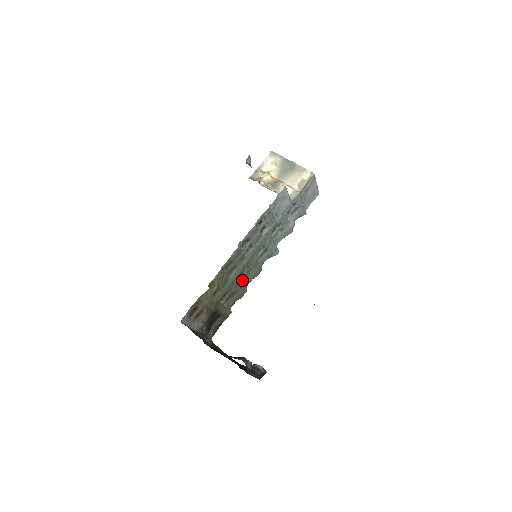
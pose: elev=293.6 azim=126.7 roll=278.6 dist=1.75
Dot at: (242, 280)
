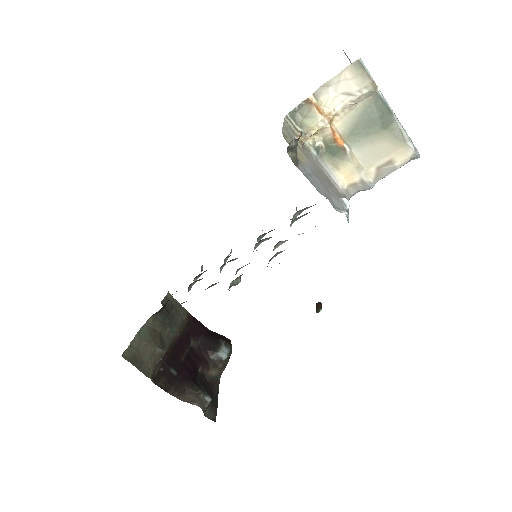
Dot at: occluded
